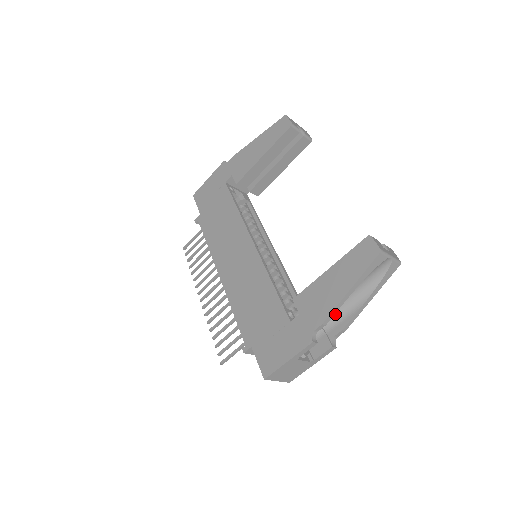
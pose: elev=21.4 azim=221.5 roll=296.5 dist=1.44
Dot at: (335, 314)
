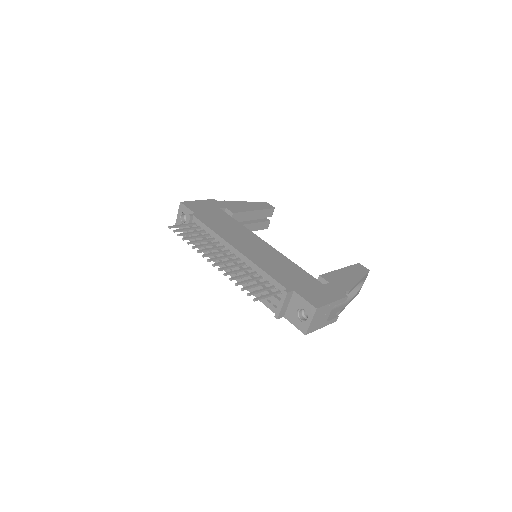
Dot at: occluded
